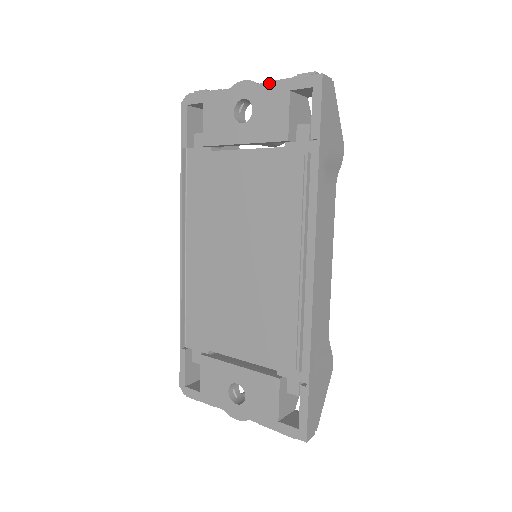
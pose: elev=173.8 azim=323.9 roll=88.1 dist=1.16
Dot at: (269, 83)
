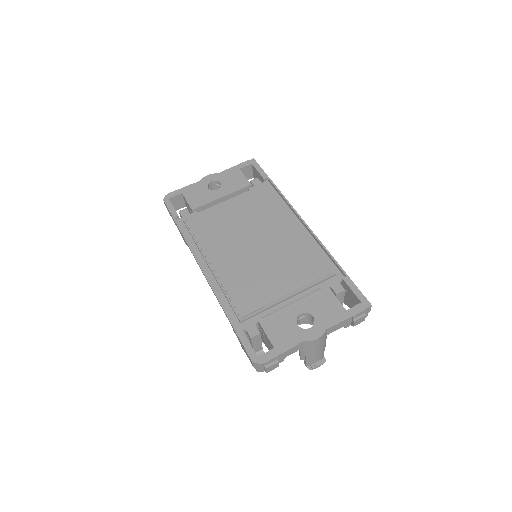
Dot at: (225, 171)
